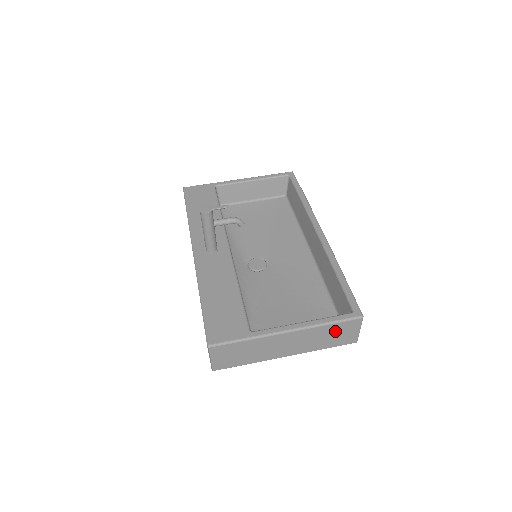
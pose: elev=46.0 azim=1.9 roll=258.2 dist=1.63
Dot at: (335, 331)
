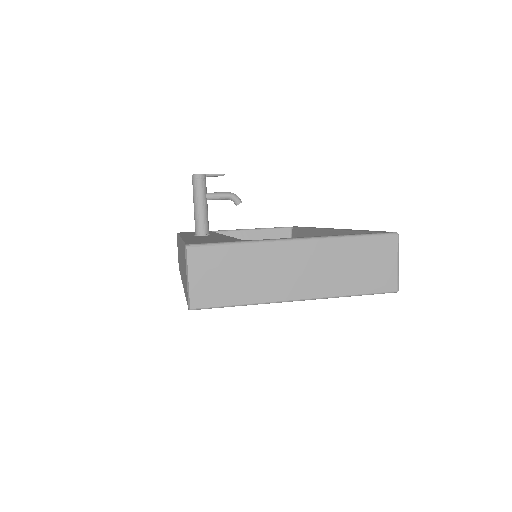
Dot at: (364, 255)
